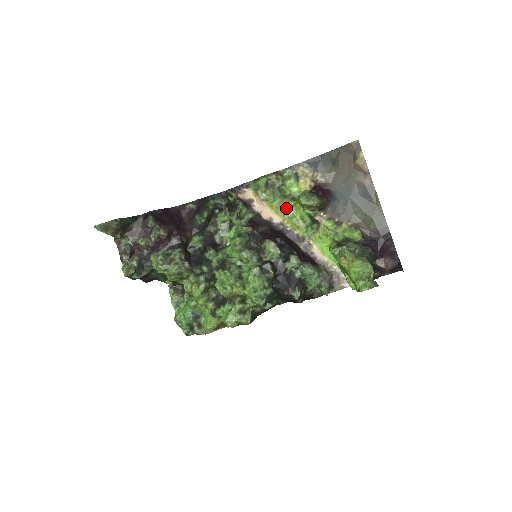
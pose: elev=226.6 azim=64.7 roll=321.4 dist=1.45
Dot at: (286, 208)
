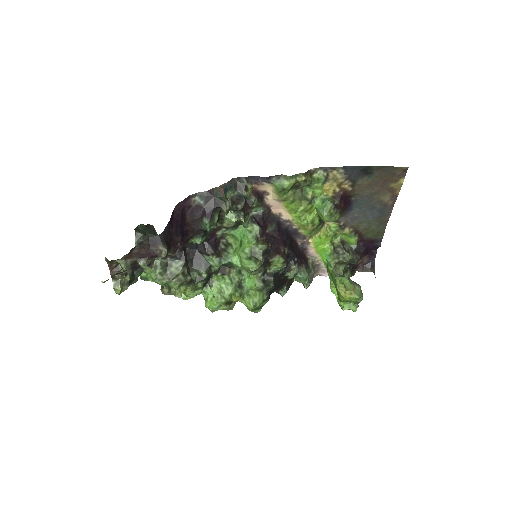
Dot at: (302, 211)
